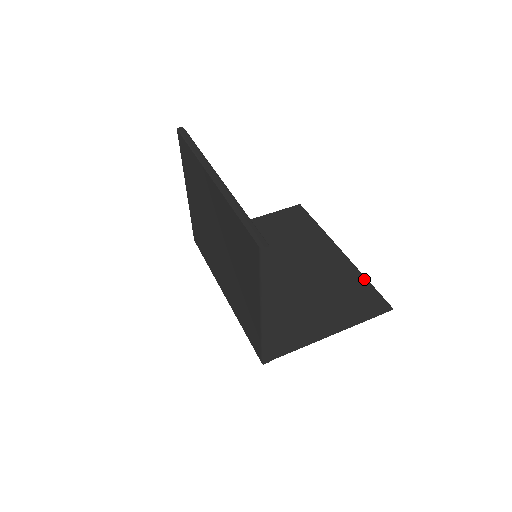
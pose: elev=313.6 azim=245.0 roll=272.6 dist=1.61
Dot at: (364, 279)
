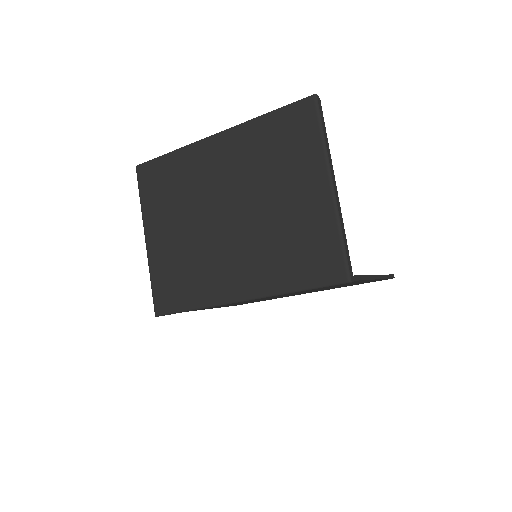
Dot at: occluded
